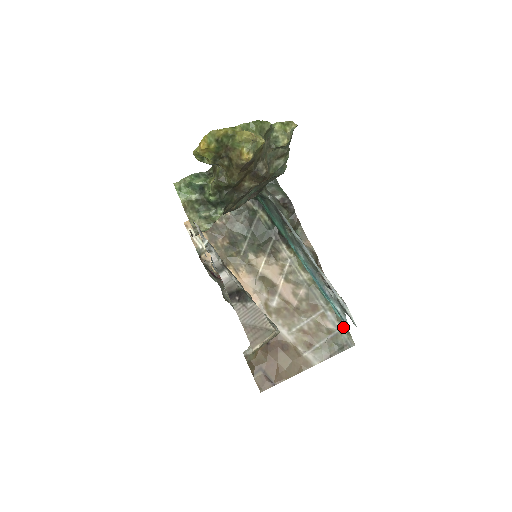
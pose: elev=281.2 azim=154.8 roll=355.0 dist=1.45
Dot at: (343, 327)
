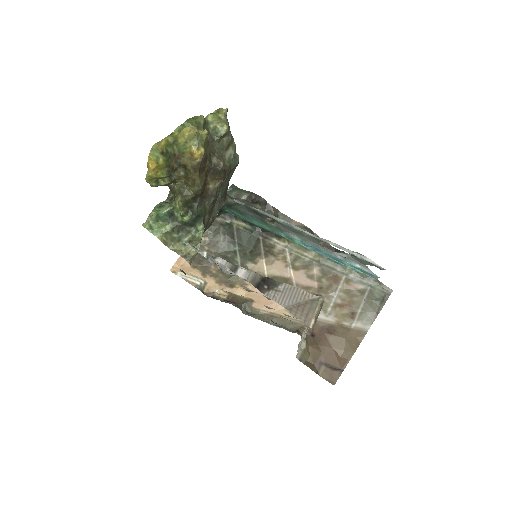
Dot at: (372, 281)
